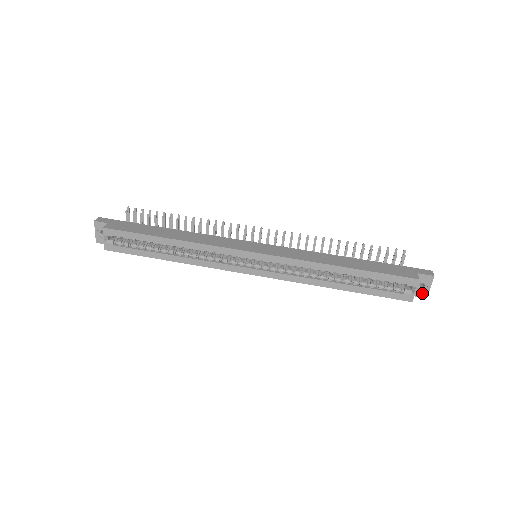
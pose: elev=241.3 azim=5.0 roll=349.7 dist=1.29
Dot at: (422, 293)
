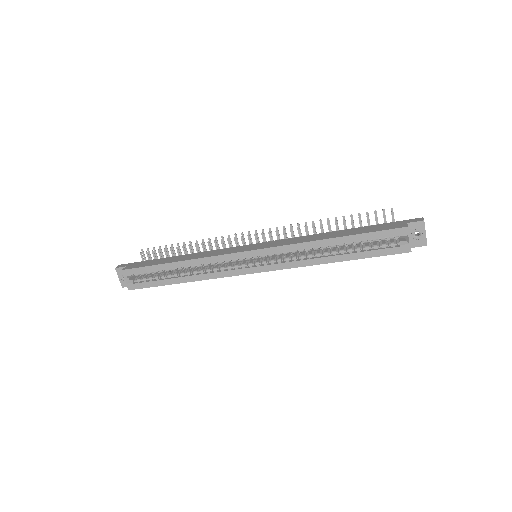
Dot at: (420, 242)
